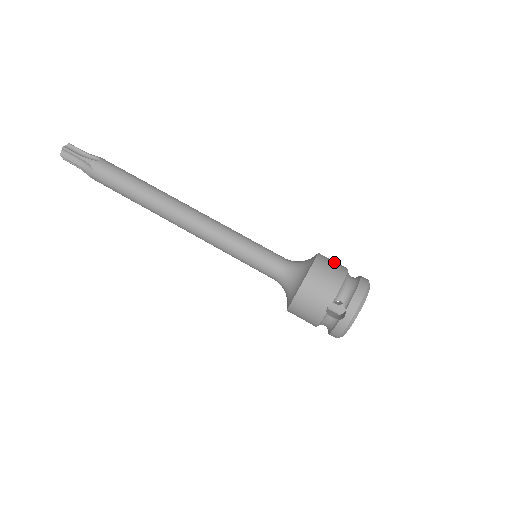
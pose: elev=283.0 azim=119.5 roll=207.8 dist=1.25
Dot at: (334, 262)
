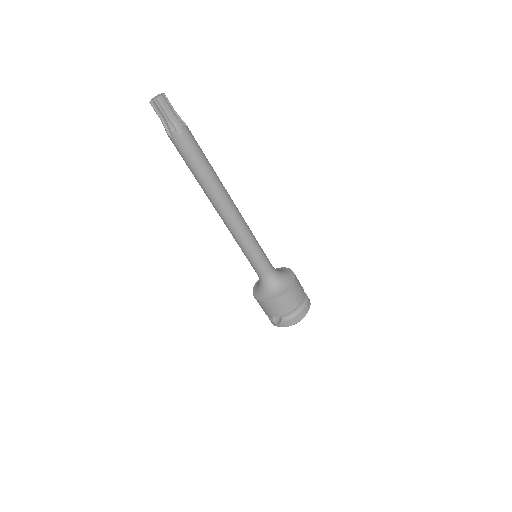
Dot at: (297, 294)
